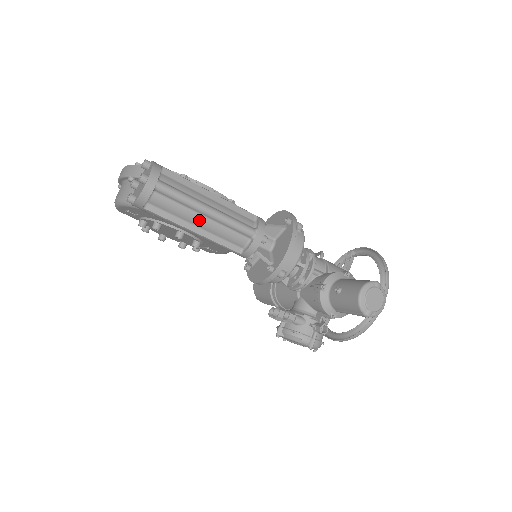
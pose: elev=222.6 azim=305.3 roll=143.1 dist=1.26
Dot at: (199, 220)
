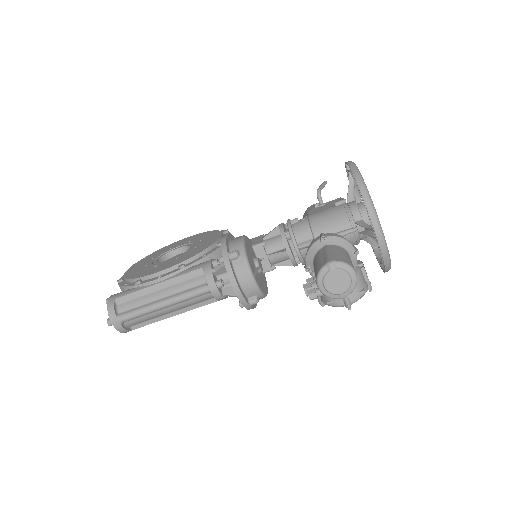
Dot at: (167, 311)
